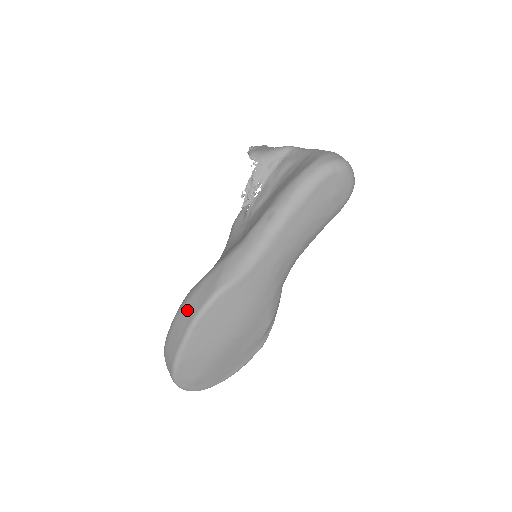
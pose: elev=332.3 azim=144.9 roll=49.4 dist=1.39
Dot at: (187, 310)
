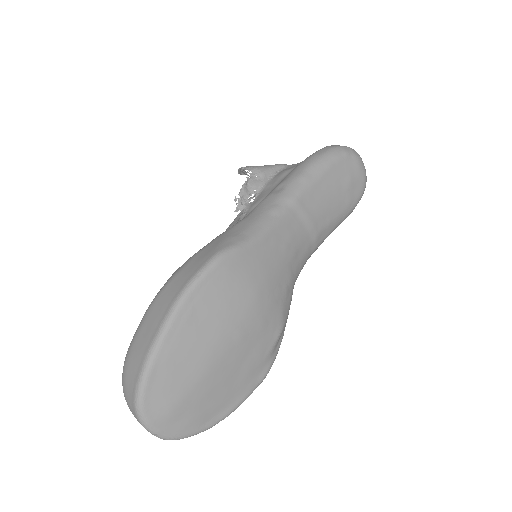
Dot at: (172, 286)
